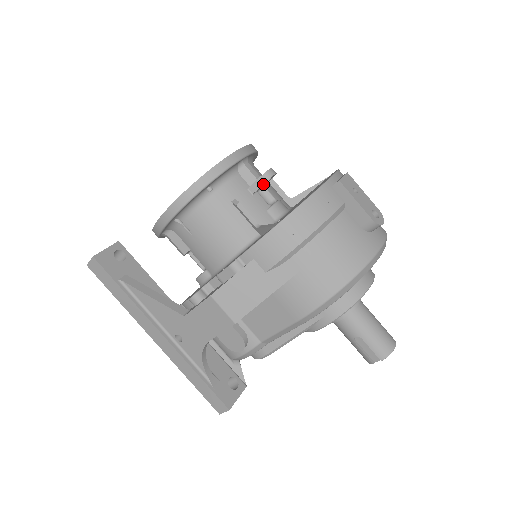
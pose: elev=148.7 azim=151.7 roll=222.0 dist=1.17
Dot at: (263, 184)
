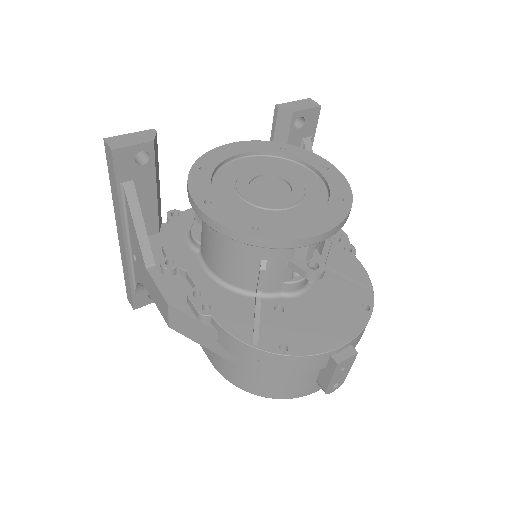
Dot at: (303, 272)
